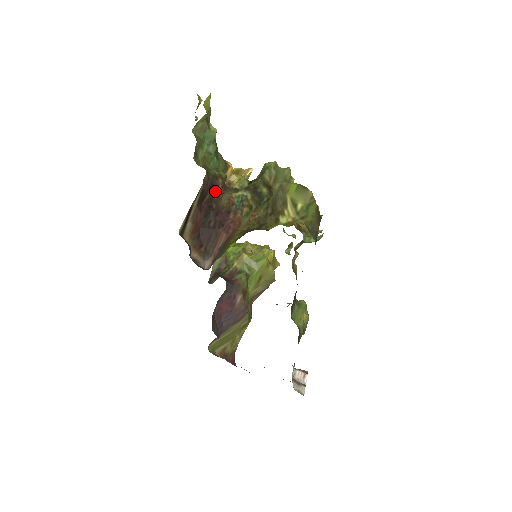
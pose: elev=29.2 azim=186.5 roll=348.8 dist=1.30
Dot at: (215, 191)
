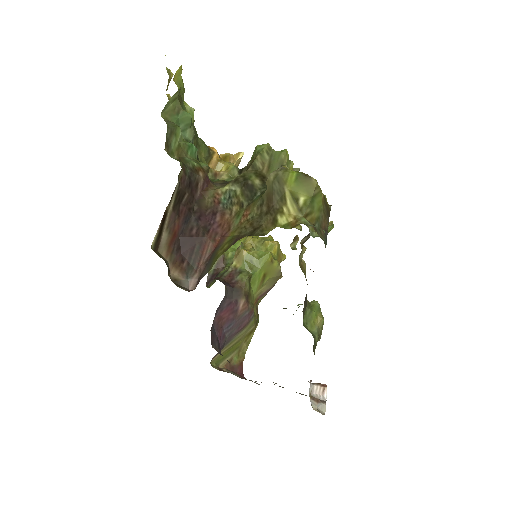
Dot at: (195, 188)
